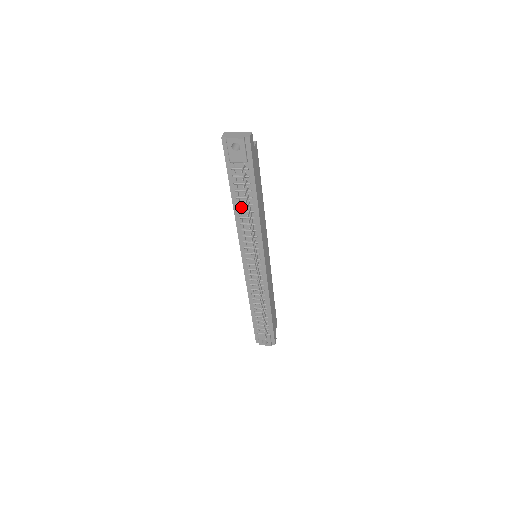
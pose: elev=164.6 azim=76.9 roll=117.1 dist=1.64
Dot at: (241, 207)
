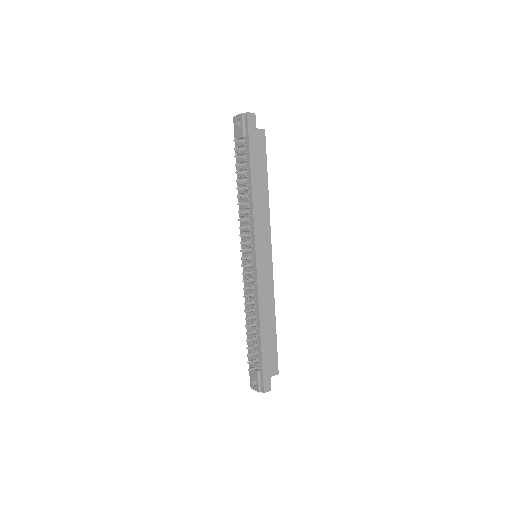
Dot at: occluded
